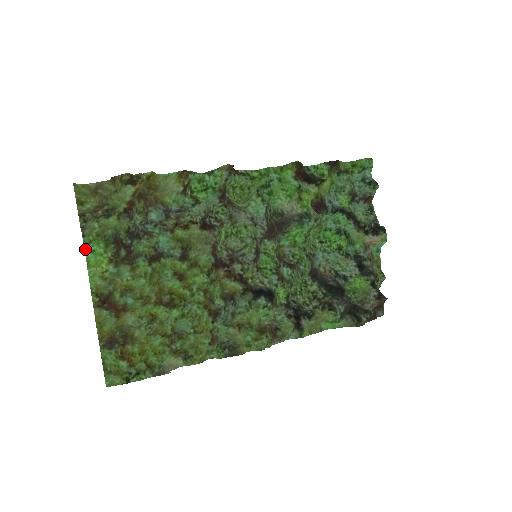
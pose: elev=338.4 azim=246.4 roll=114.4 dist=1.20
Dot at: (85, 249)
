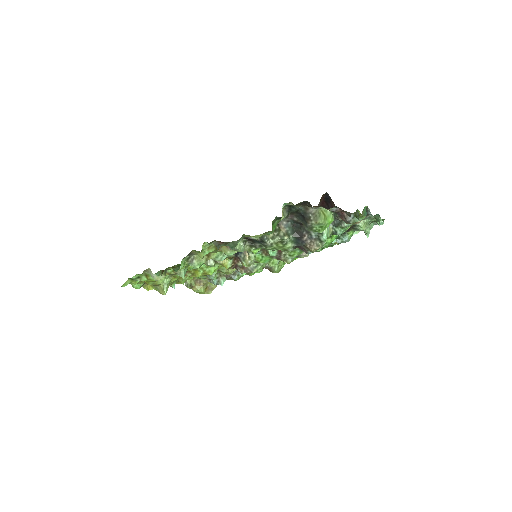
Dot at: occluded
